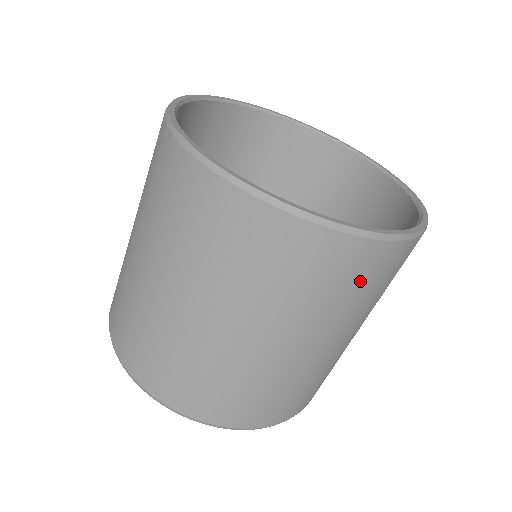
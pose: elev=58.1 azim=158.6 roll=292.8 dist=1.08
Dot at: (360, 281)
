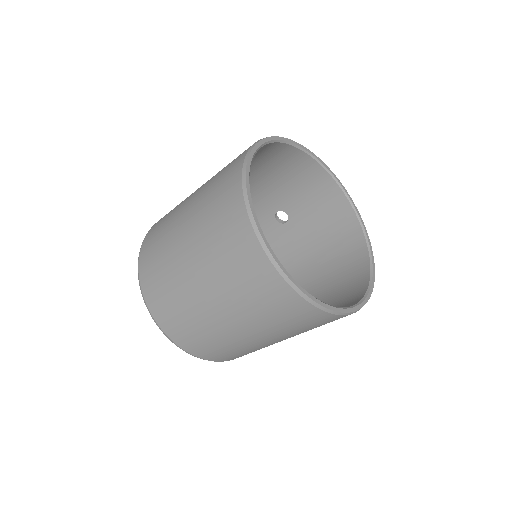
Dot at: occluded
